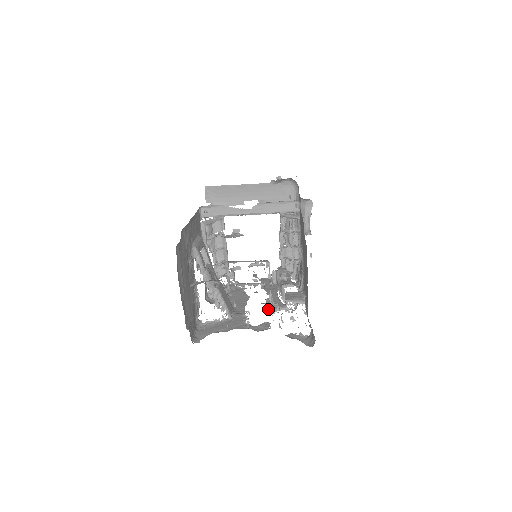
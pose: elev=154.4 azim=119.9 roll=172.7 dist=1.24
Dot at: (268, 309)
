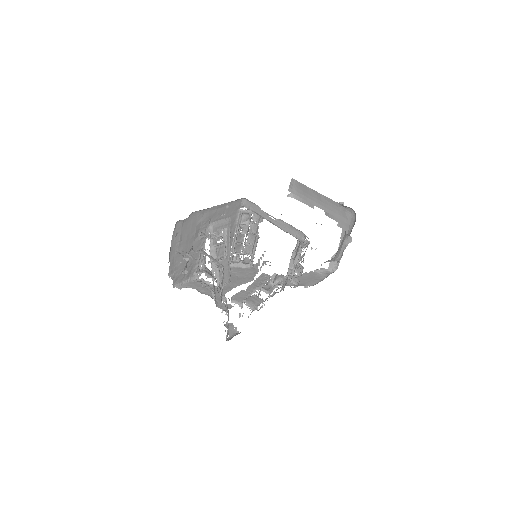
Dot at: (231, 297)
